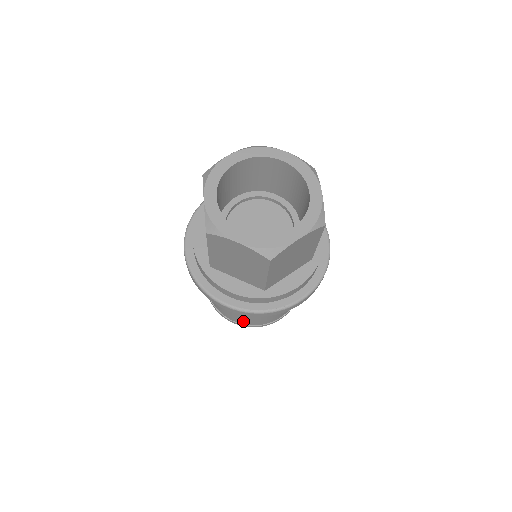
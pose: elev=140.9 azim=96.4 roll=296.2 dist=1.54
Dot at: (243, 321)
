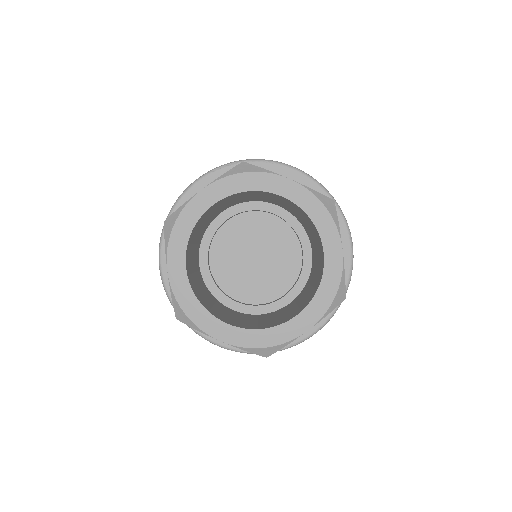
Dot at: occluded
